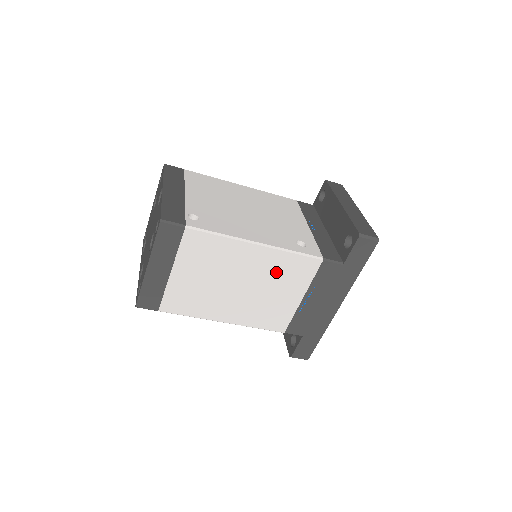
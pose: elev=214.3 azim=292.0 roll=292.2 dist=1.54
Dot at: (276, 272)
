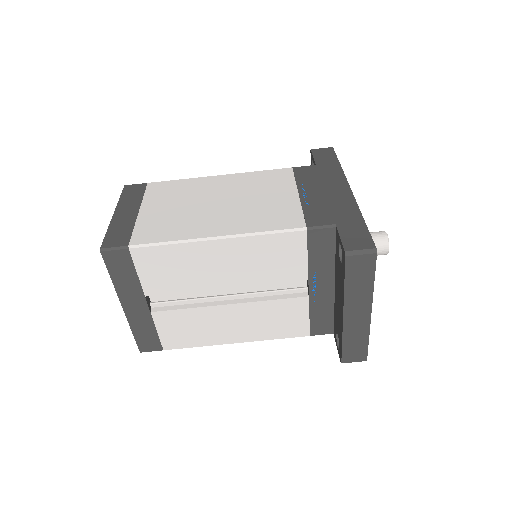
Dot at: (251, 185)
